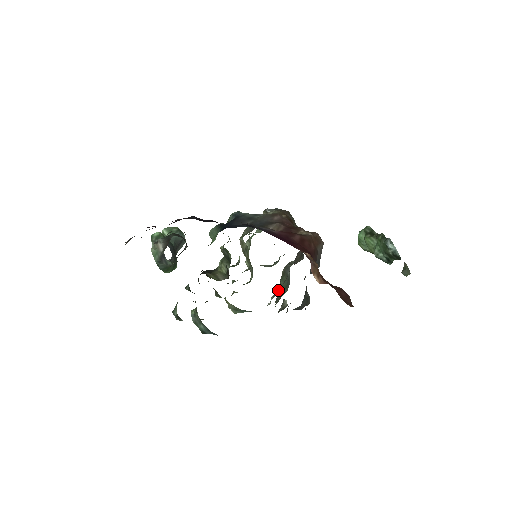
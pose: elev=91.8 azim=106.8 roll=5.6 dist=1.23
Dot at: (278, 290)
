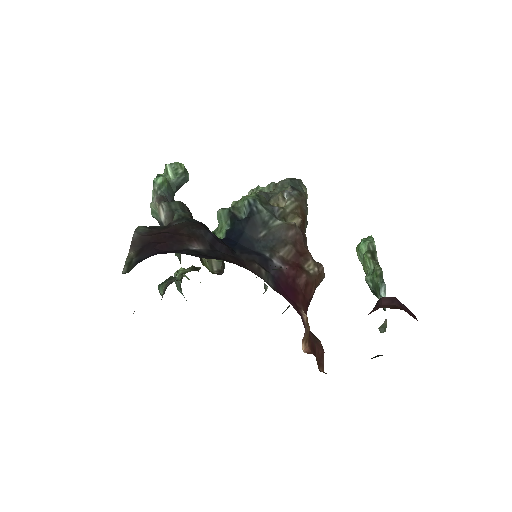
Dot at: occluded
